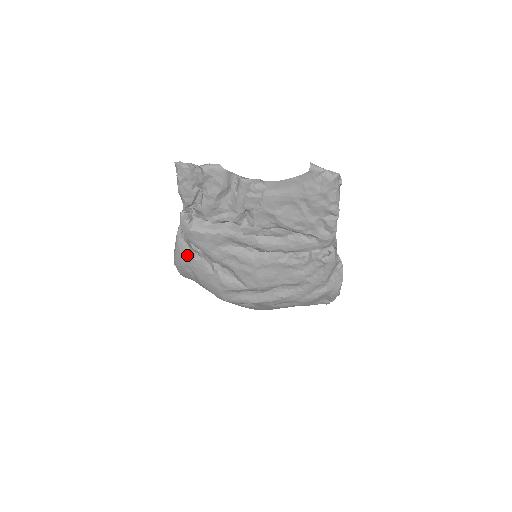
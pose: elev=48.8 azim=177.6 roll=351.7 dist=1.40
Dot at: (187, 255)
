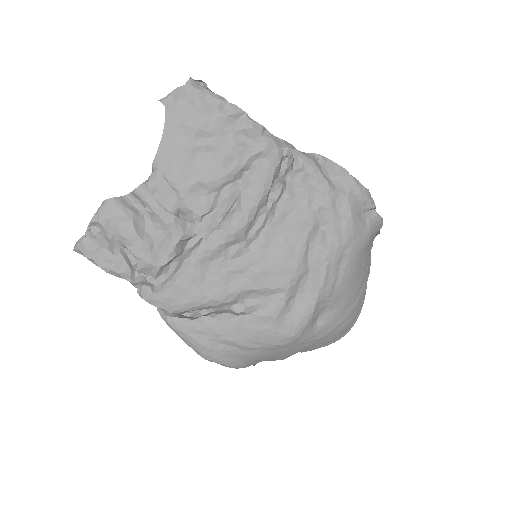
Dot at: (196, 329)
